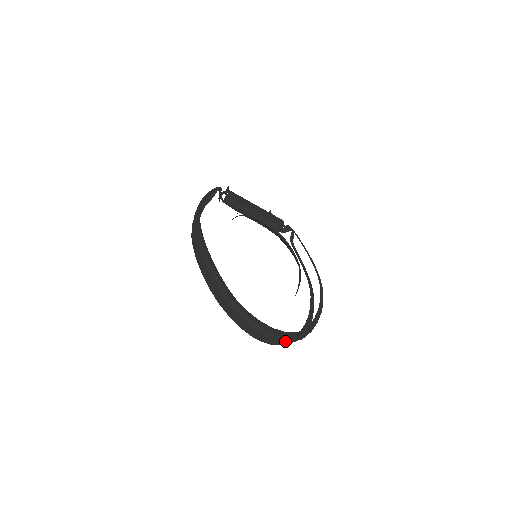
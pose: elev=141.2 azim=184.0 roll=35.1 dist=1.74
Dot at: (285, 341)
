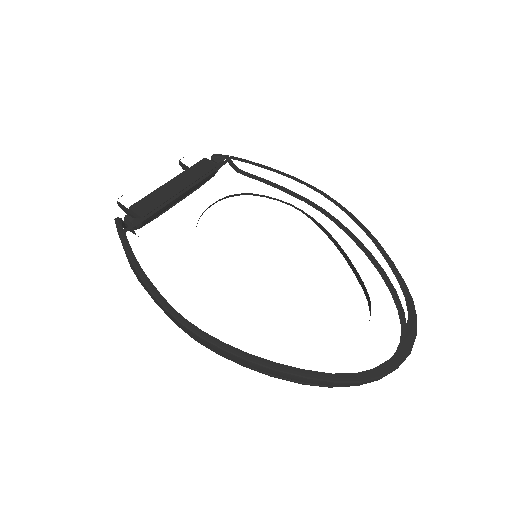
Dot at: occluded
